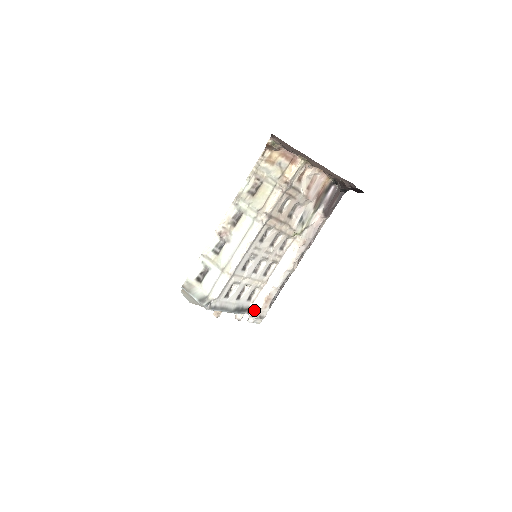
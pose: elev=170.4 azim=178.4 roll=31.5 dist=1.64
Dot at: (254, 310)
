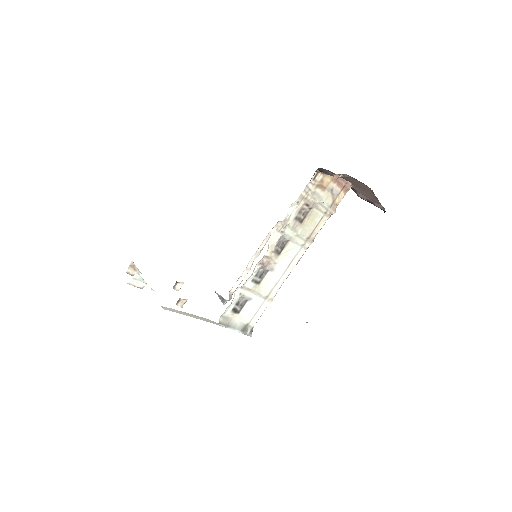
Dot at: (231, 294)
